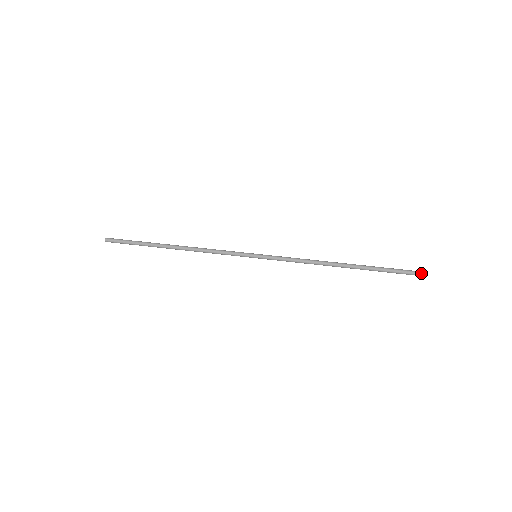
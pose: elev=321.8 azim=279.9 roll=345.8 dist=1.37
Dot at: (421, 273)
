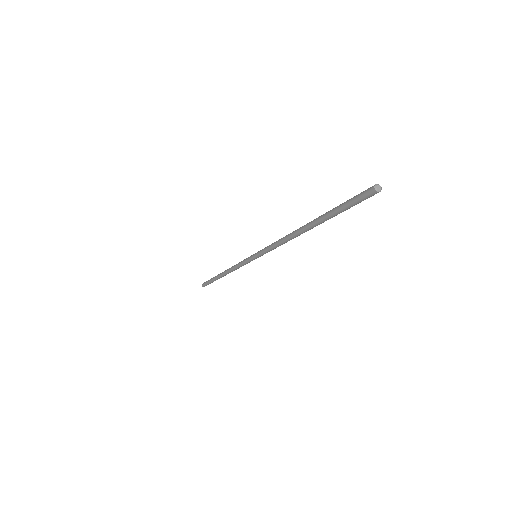
Dot at: (370, 190)
